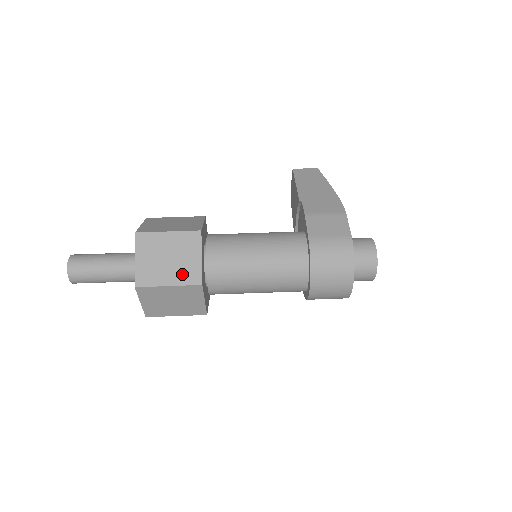
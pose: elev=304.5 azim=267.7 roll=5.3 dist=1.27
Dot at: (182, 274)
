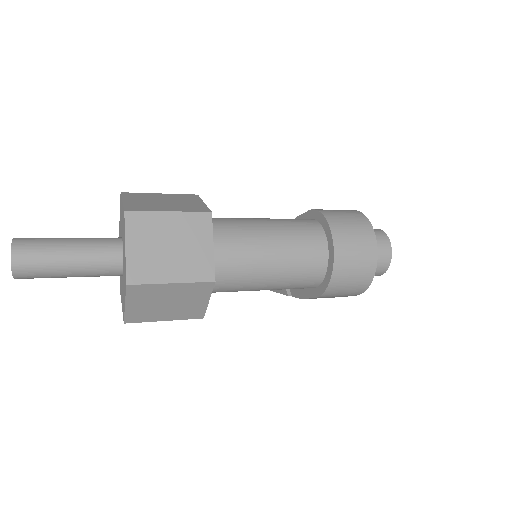
Dot at: (184, 207)
